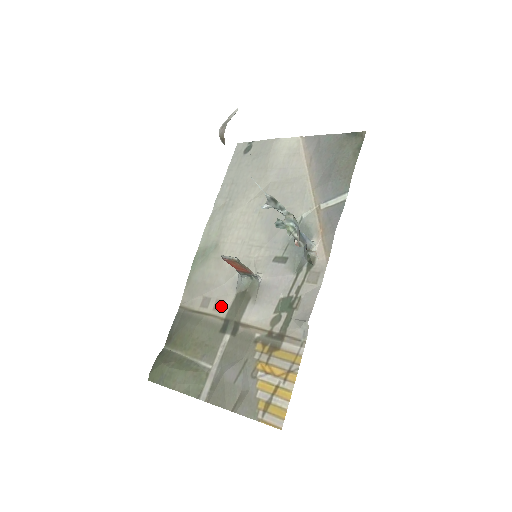
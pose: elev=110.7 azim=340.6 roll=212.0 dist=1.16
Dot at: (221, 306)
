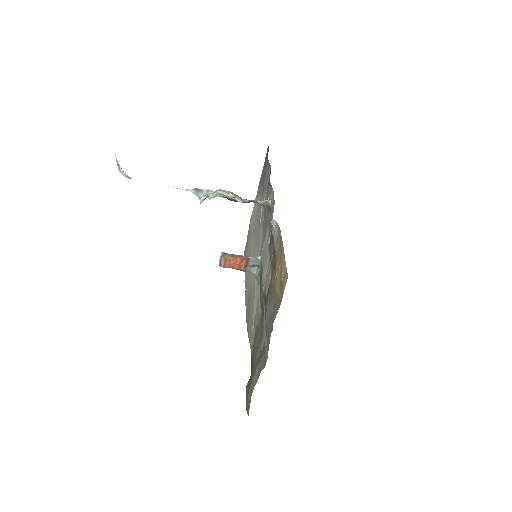
Dot at: (258, 307)
